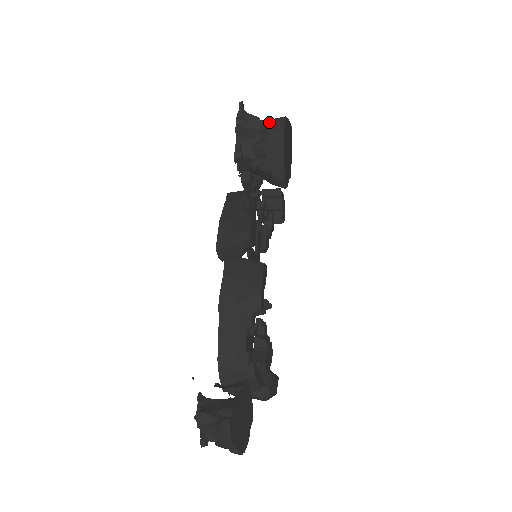
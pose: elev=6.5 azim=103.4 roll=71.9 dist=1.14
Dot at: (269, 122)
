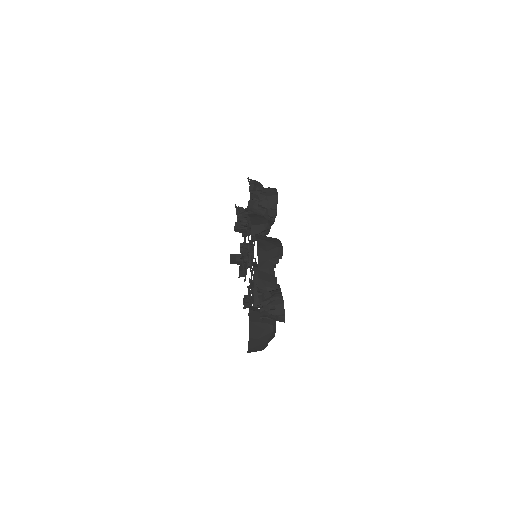
Dot at: (265, 188)
